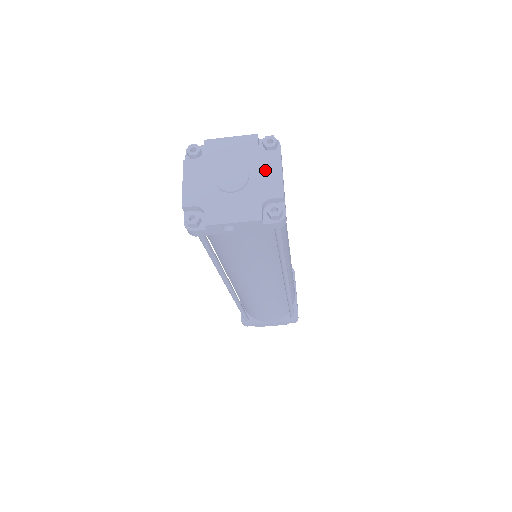
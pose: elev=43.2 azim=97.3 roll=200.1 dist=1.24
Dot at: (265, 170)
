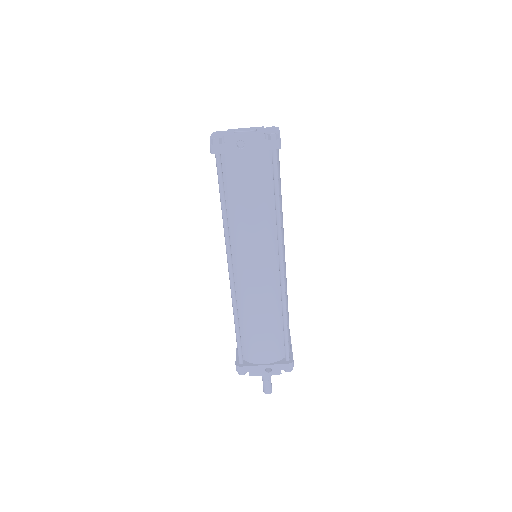
Dot at: (268, 129)
